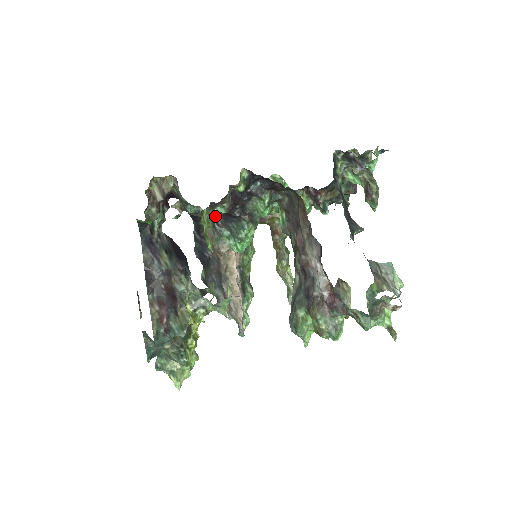
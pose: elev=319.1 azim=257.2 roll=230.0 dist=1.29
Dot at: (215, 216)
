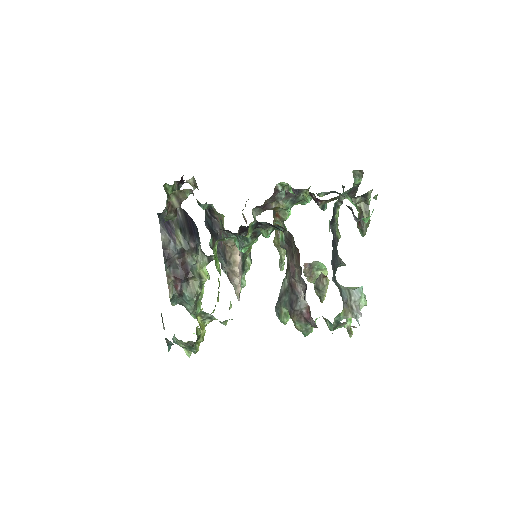
Dot at: (225, 230)
